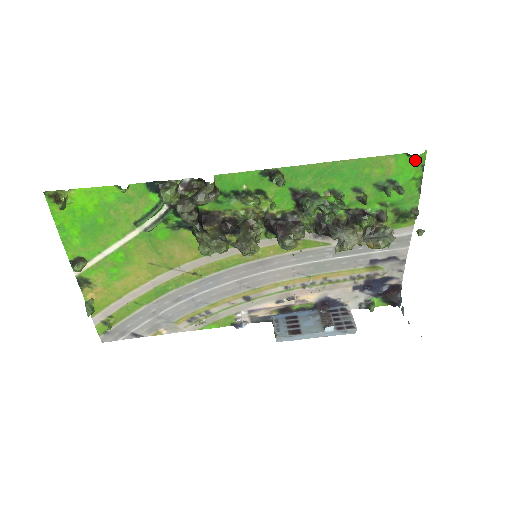
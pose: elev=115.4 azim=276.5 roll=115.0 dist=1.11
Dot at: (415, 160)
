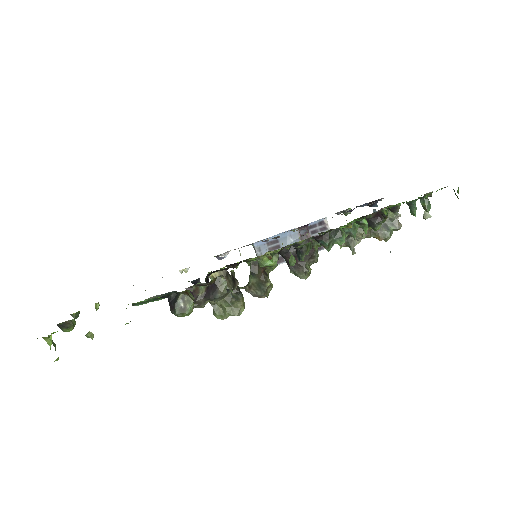
Dot at: occluded
